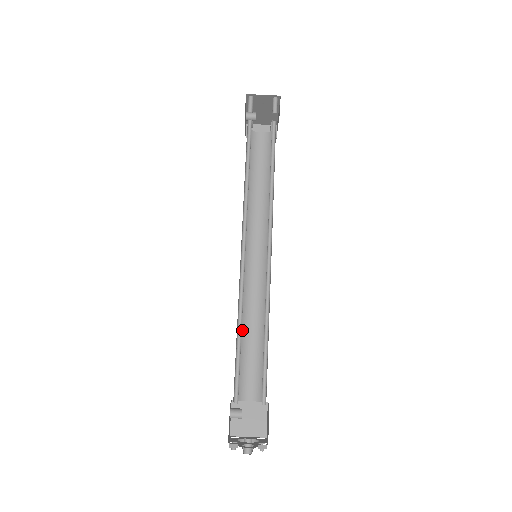
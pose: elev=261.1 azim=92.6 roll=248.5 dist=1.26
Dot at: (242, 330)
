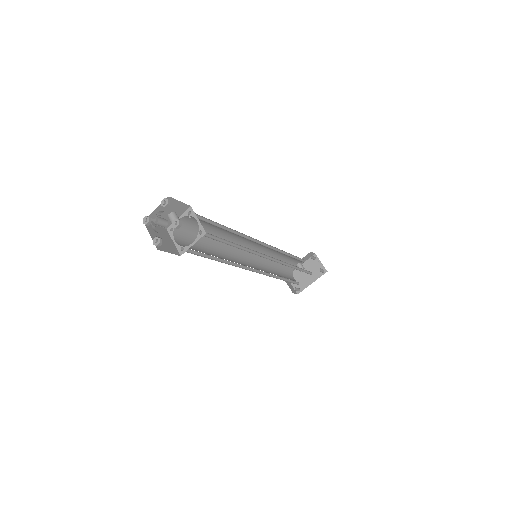
Dot at: (212, 244)
